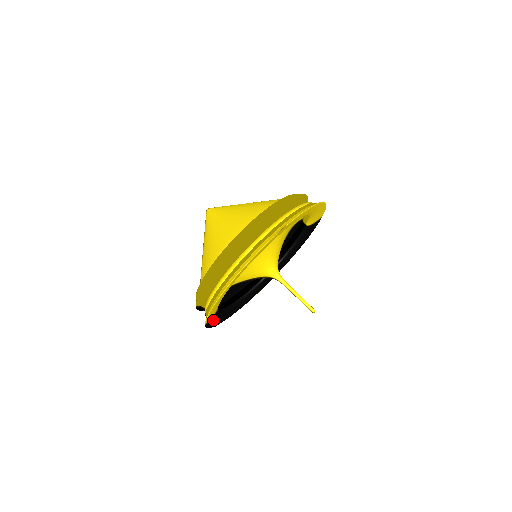
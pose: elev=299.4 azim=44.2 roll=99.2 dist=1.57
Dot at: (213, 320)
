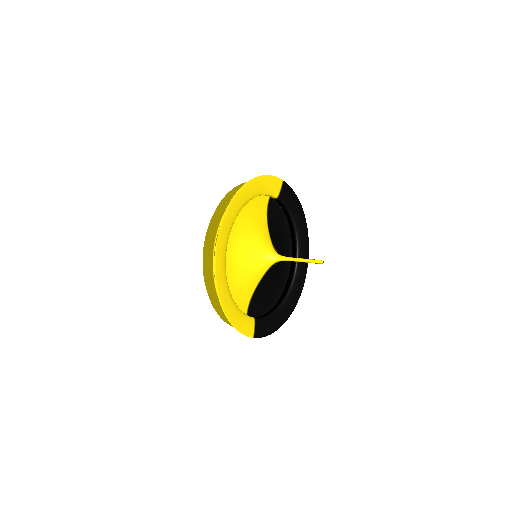
Dot at: (264, 327)
